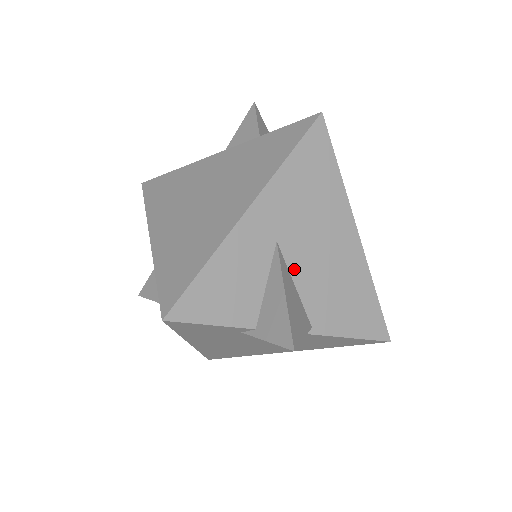
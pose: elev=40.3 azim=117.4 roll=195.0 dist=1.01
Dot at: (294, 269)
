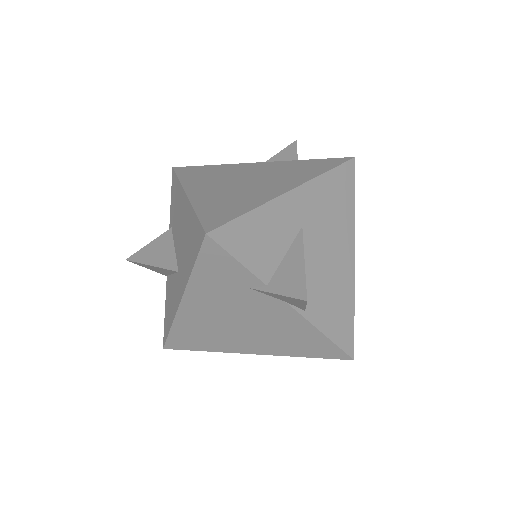
Dot at: (307, 255)
